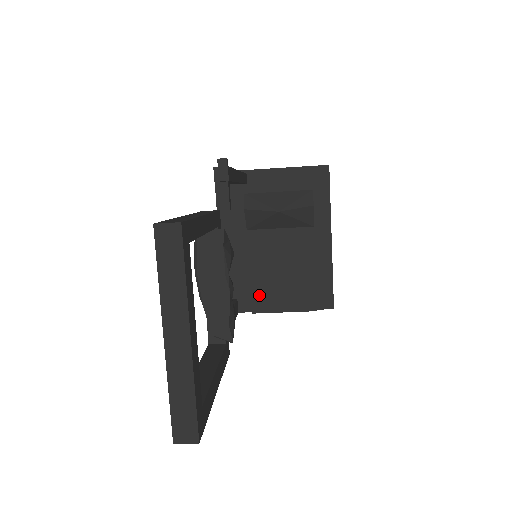
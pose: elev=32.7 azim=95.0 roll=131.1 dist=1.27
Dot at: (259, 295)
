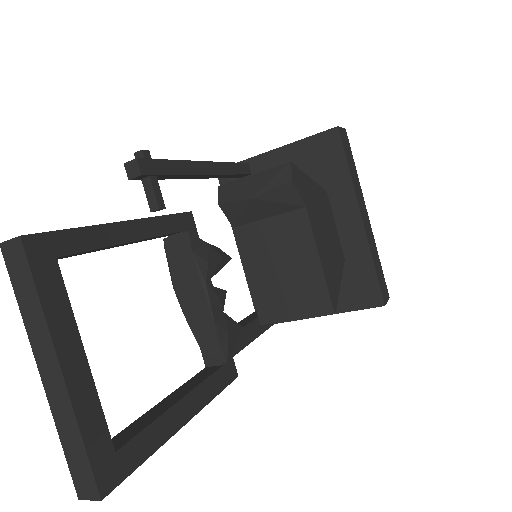
Dot at: (263, 302)
